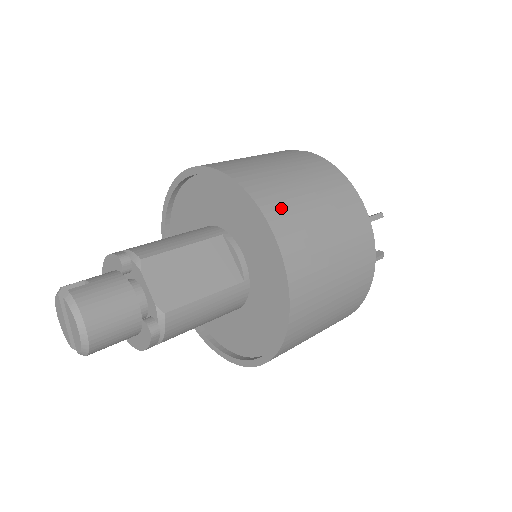
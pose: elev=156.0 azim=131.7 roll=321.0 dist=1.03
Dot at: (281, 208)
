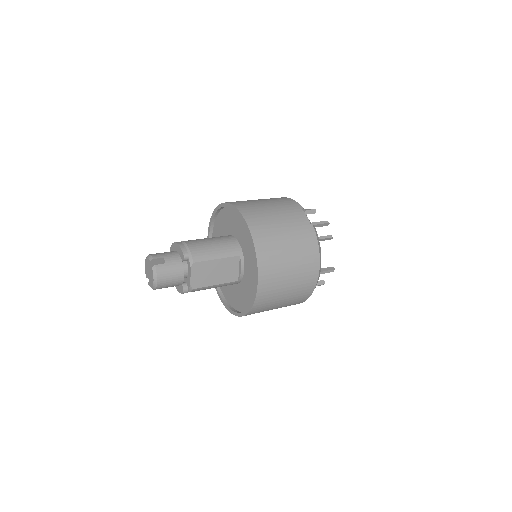
Dot at: (269, 274)
